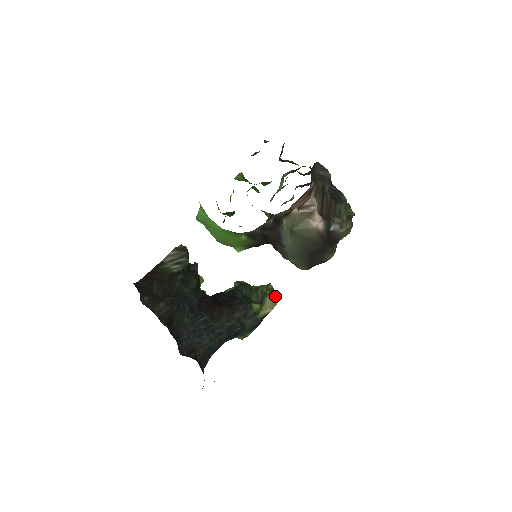
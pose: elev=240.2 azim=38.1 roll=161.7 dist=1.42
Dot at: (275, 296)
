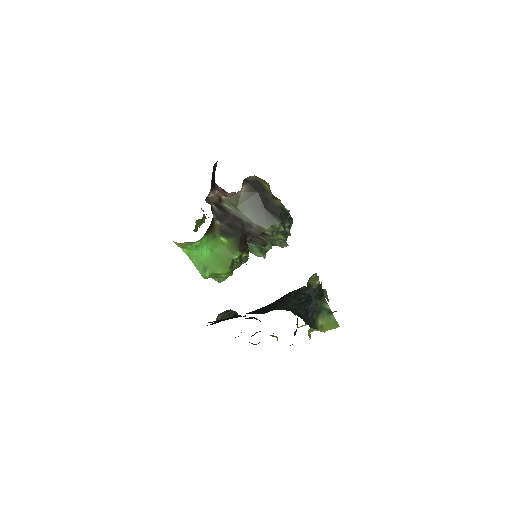
Dot at: (312, 277)
